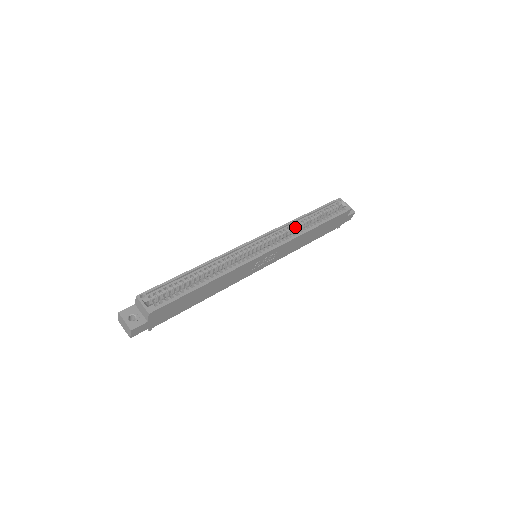
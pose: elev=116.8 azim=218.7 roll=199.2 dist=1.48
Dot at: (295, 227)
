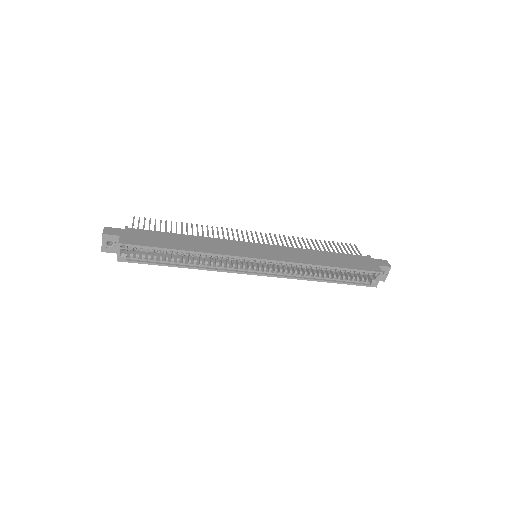
Dot at: occluded
